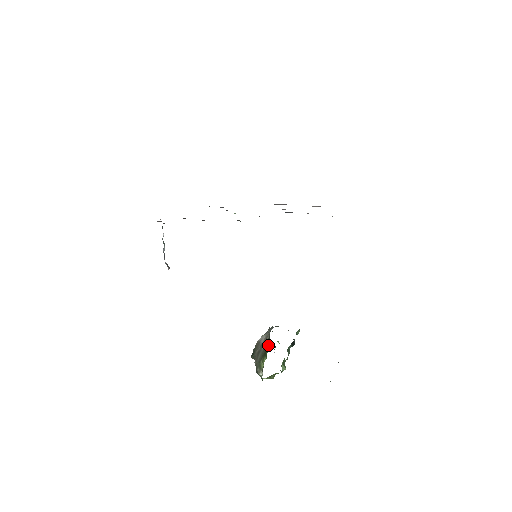
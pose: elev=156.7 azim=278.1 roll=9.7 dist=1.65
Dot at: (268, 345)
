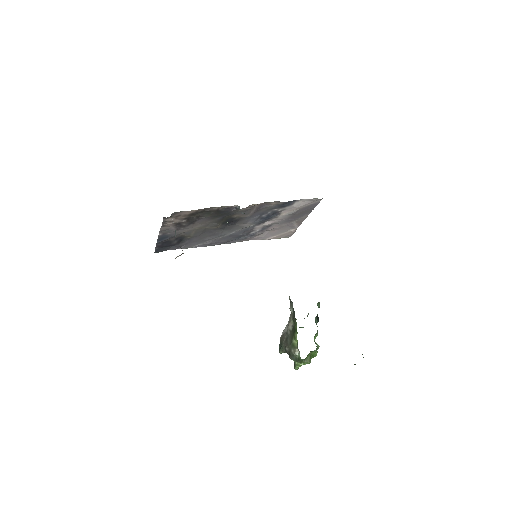
Dot at: (295, 318)
